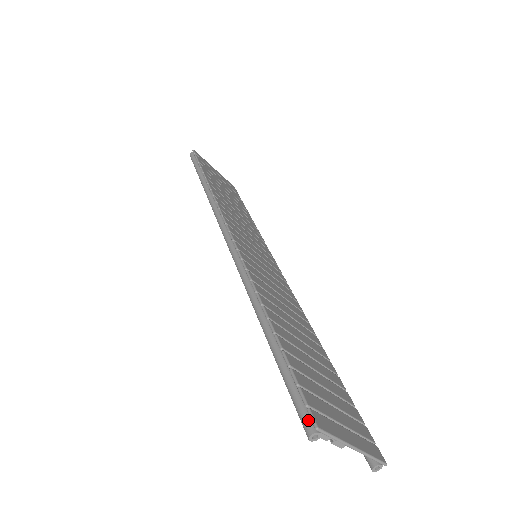
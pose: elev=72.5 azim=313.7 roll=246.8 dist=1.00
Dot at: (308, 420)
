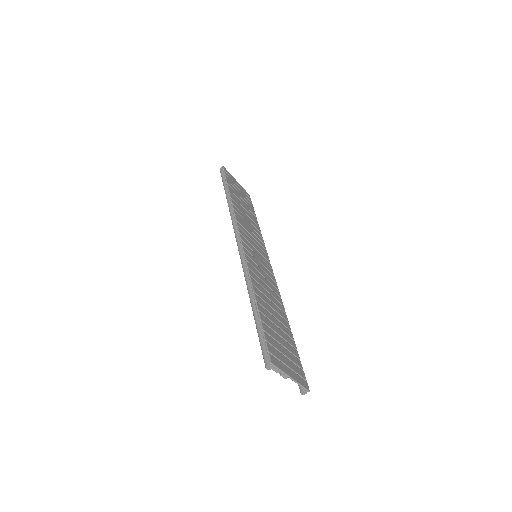
Dot at: (267, 359)
